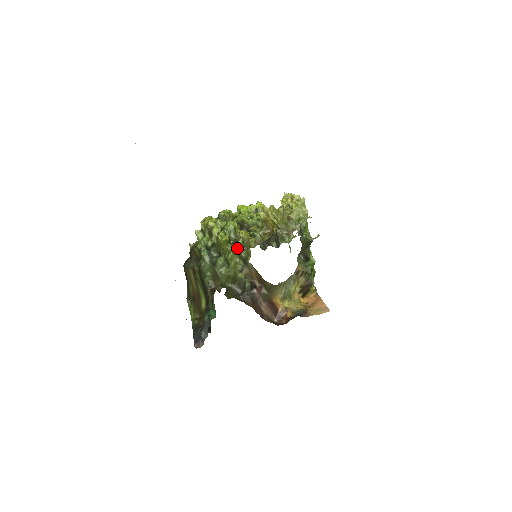
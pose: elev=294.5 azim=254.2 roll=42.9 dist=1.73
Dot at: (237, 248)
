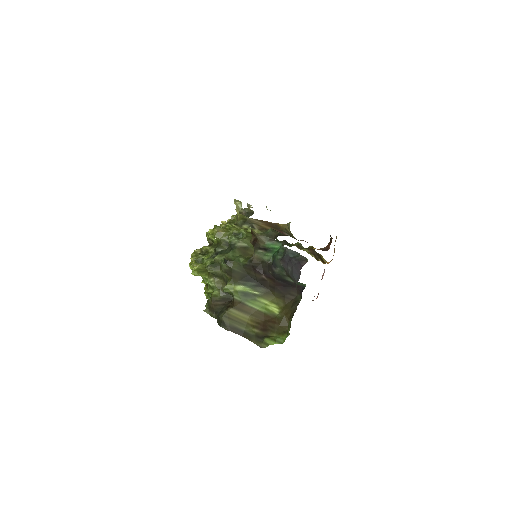
Dot at: occluded
